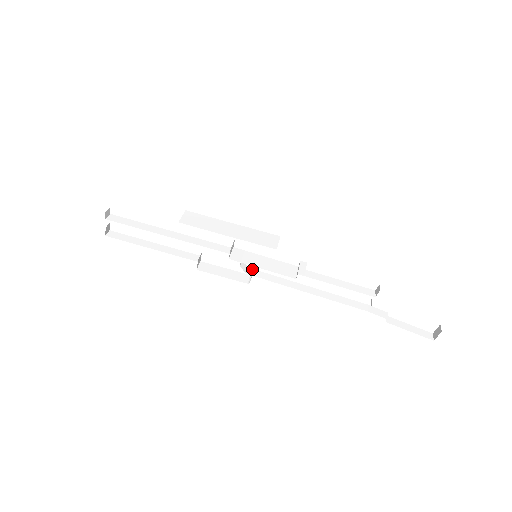
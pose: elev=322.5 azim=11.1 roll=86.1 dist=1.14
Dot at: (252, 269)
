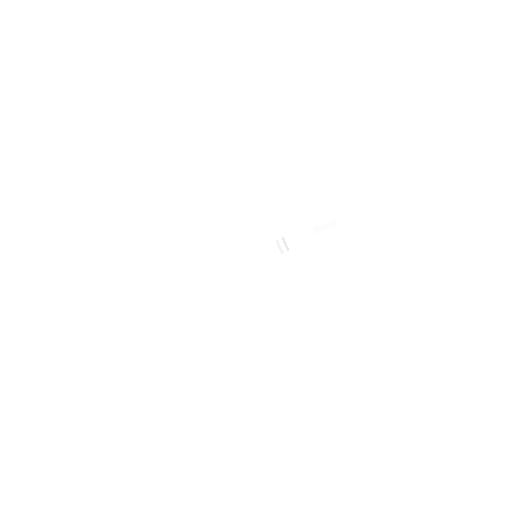
Dot at: occluded
